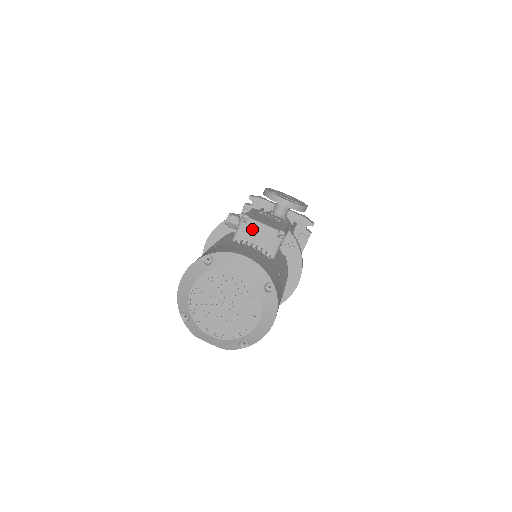
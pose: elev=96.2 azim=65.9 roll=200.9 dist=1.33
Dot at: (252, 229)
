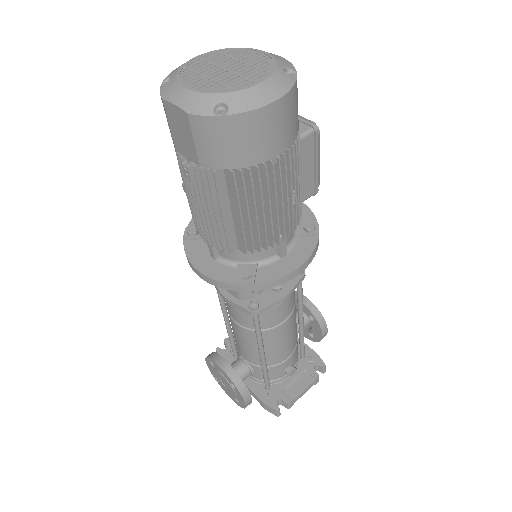
Dot at: occluded
